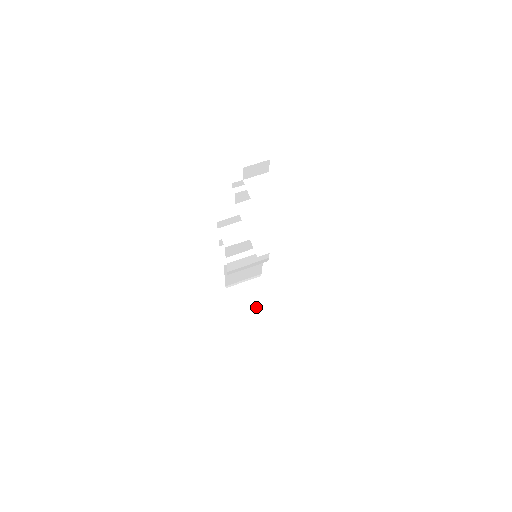
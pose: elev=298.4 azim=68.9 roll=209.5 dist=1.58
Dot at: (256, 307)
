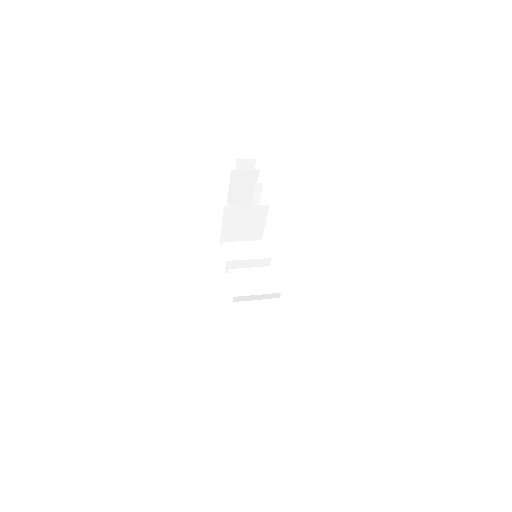
Dot at: occluded
